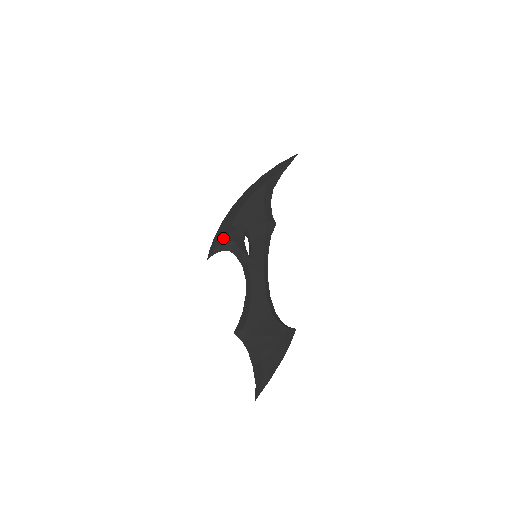
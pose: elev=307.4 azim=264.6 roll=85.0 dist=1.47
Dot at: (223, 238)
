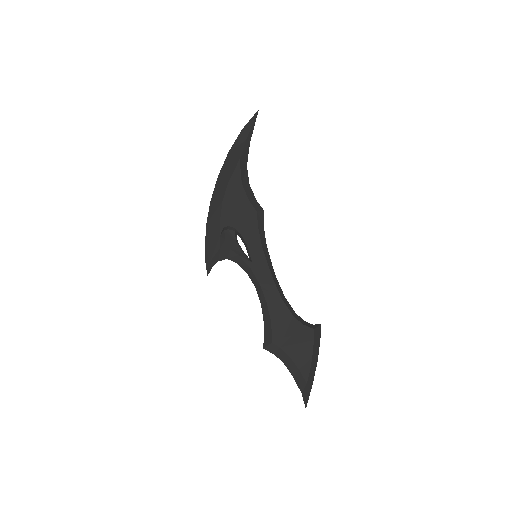
Dot at: (216, 248)
